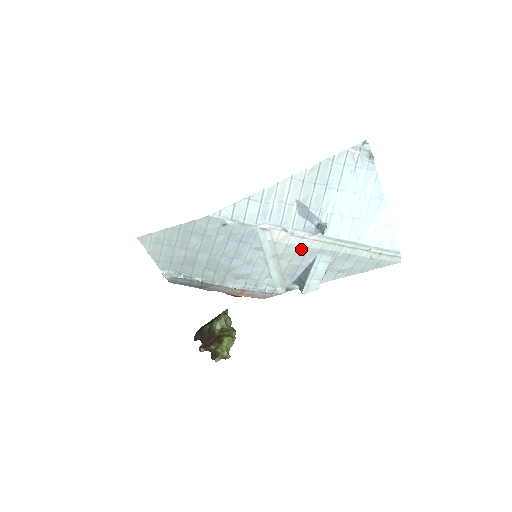
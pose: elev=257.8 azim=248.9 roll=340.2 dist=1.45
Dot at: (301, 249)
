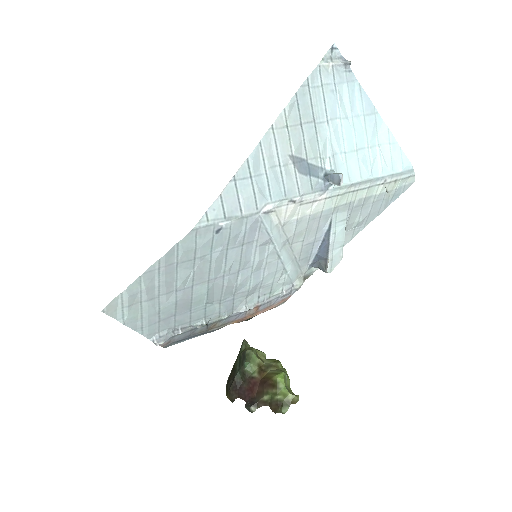
Dot at: (313, 218)
